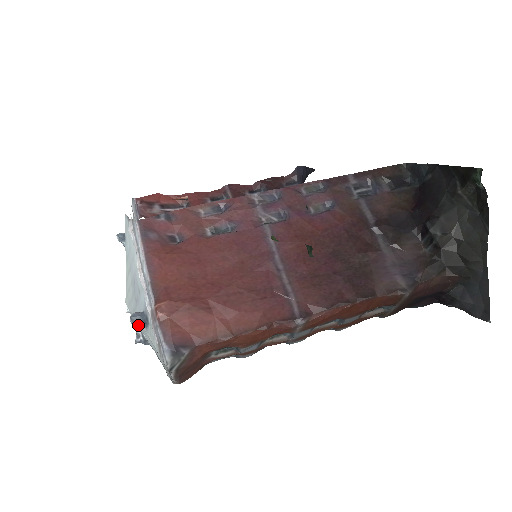
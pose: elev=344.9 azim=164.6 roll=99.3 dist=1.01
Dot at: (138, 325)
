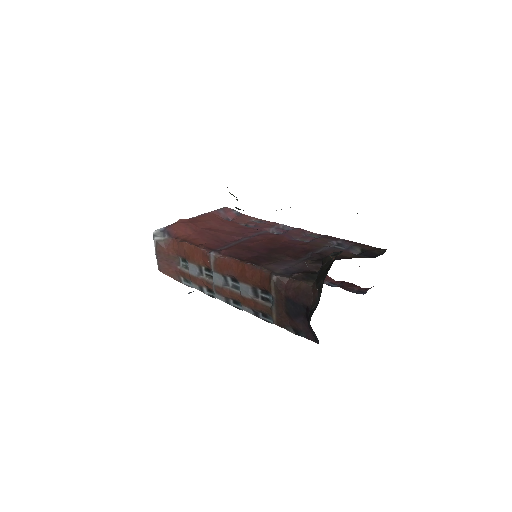
Dot at: occluded
